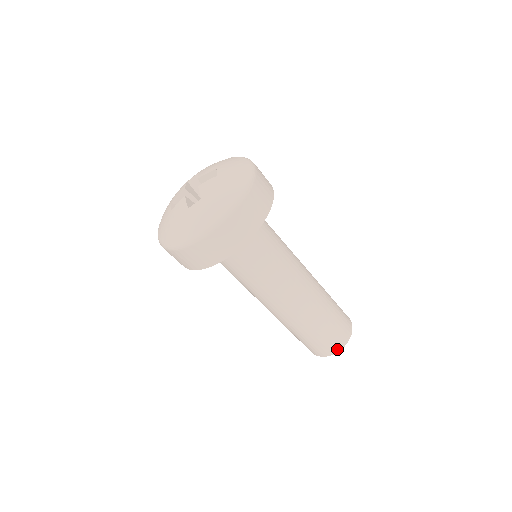
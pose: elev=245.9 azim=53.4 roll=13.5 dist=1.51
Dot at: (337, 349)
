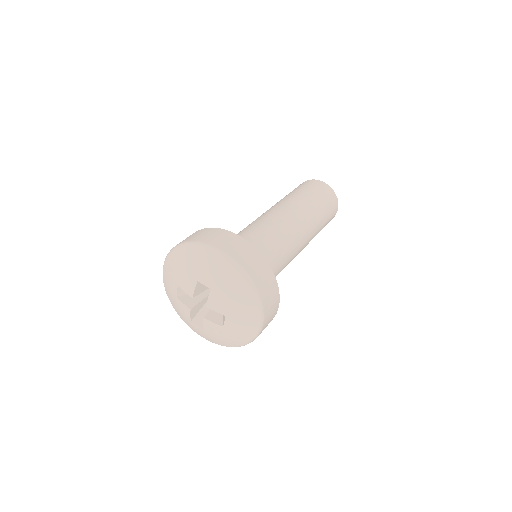
Dot at: (336, 211)
